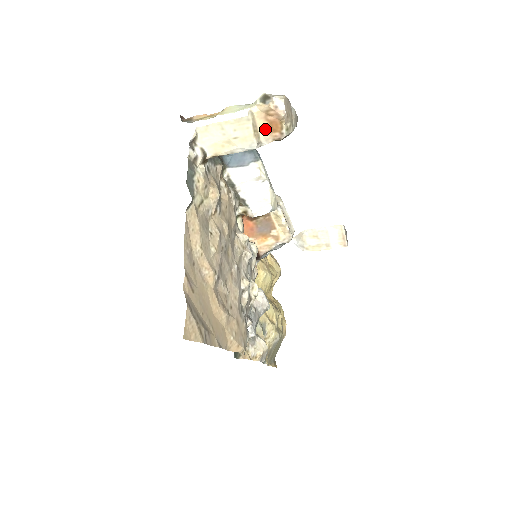
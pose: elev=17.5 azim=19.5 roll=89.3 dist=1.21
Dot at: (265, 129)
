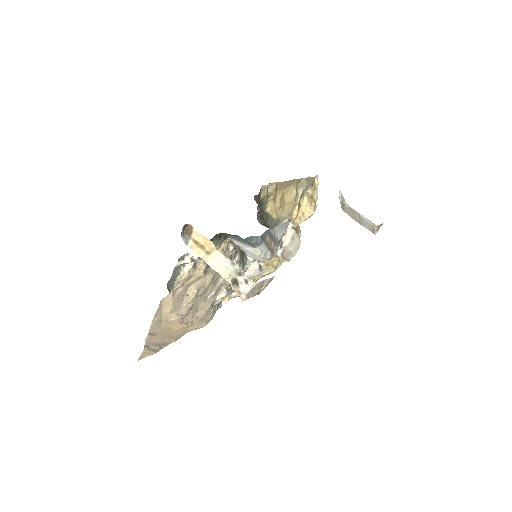
Dot at: occluded
